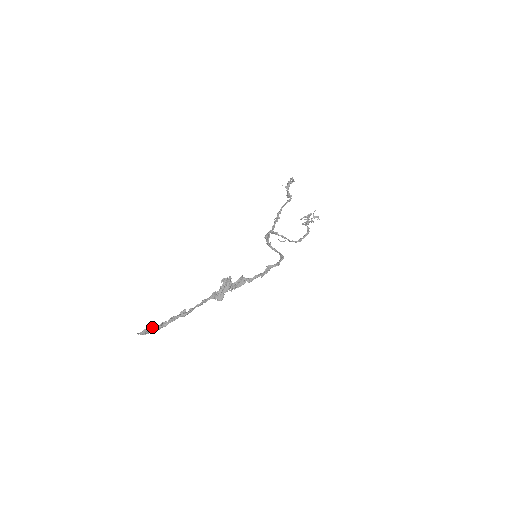
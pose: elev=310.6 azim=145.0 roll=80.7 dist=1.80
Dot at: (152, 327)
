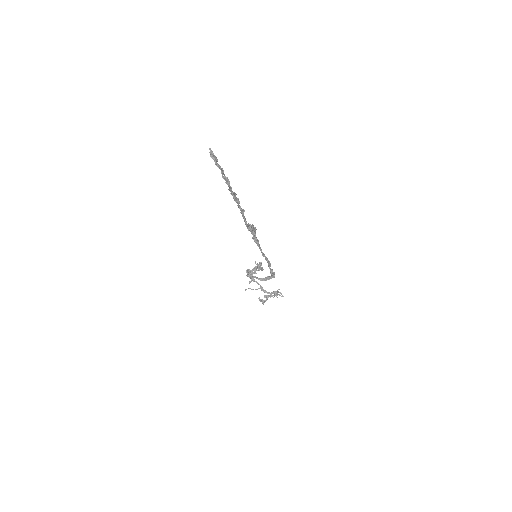
Dot at: (218, 165)
